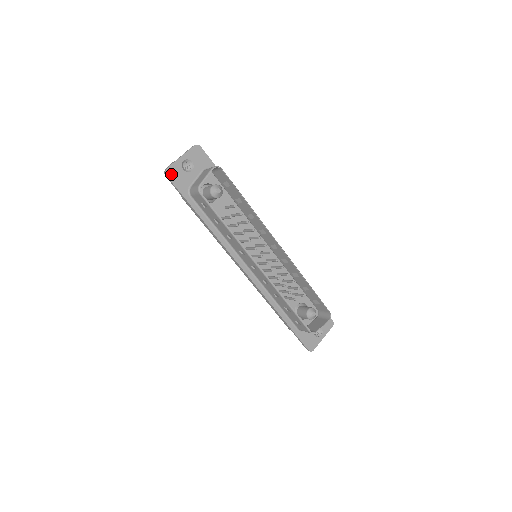
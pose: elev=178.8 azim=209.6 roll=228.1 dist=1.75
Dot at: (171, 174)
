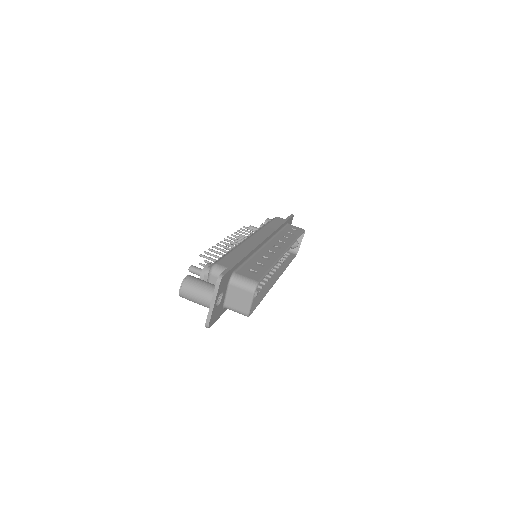
Dot at: (212, 322)
